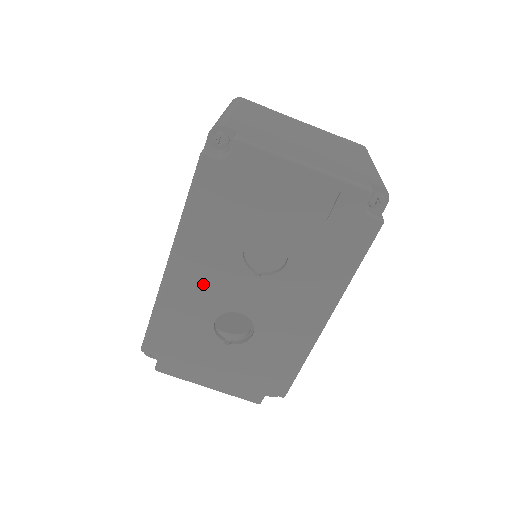
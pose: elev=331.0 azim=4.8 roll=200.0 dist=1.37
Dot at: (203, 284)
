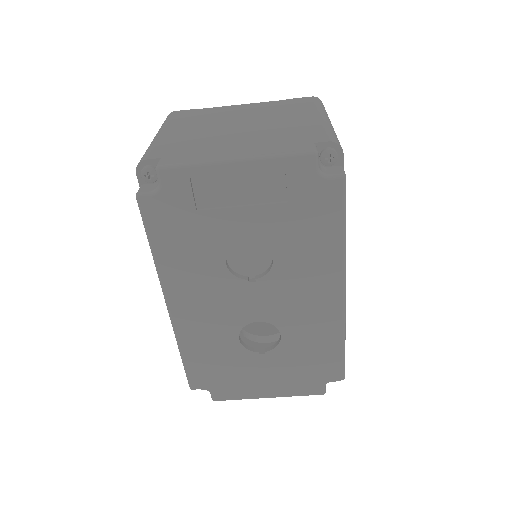
Dot at: (208, 310)
